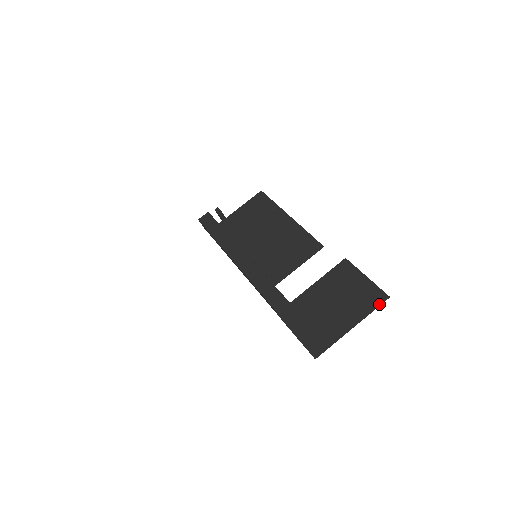
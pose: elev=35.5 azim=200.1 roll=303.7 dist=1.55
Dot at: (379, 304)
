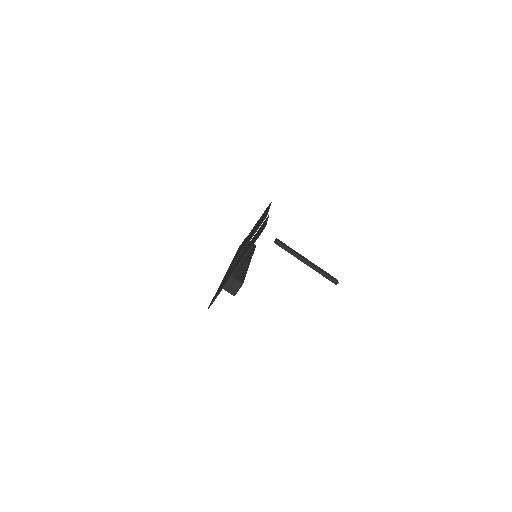
Dot at: (257, 238)
